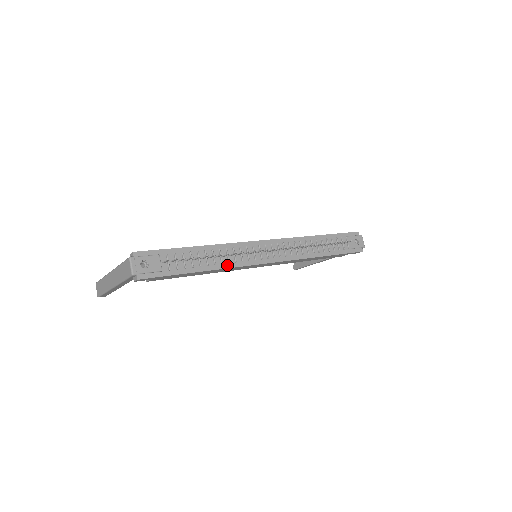
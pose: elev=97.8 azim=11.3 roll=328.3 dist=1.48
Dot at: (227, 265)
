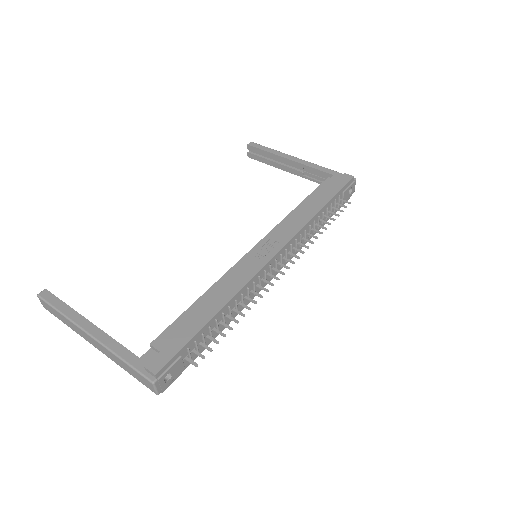
Dot at: (241, 309)
